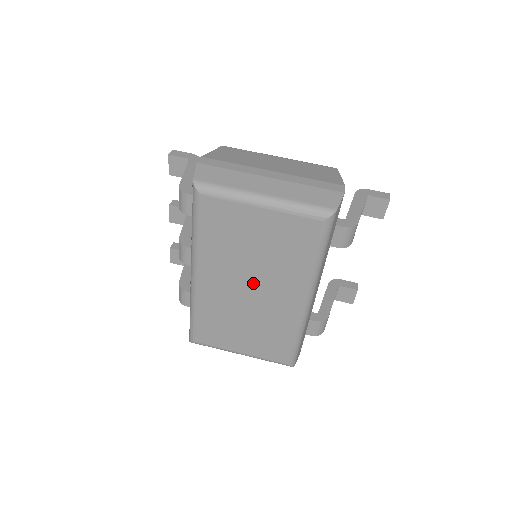
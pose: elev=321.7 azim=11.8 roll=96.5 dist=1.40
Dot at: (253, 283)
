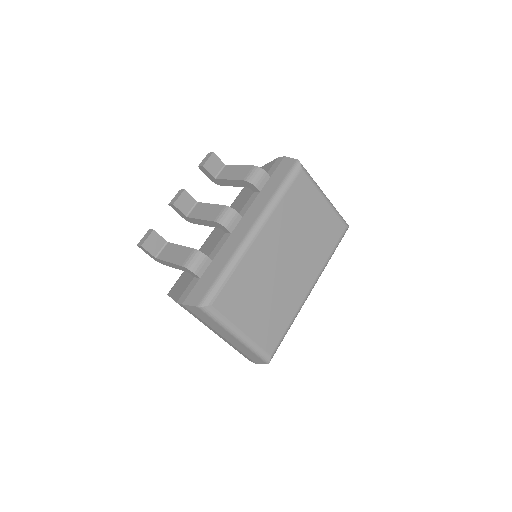
Dot at: (292, 256)
